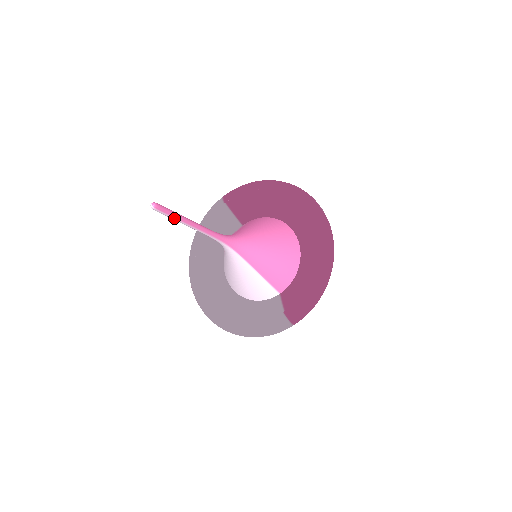
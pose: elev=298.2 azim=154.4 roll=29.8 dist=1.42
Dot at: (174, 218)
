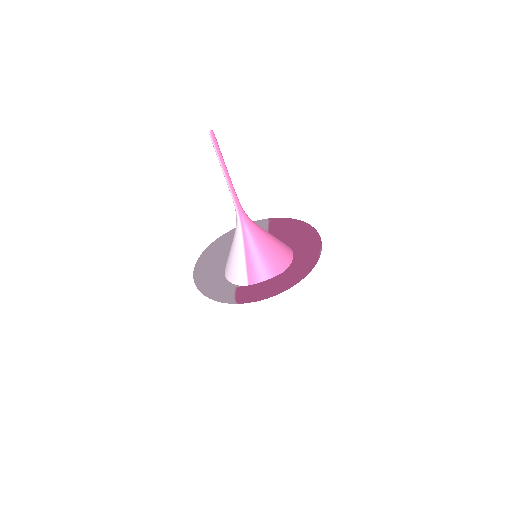
Dot at: (217, 153)
